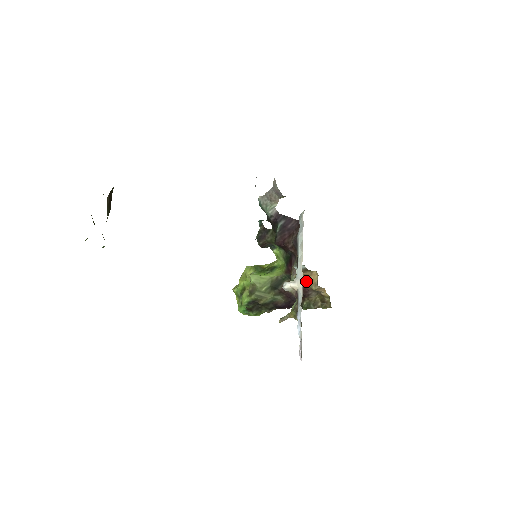
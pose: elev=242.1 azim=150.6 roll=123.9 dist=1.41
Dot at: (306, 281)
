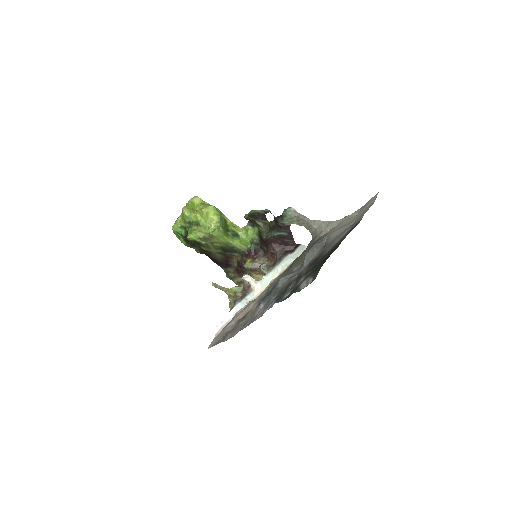
Dot at: (255, 274)
